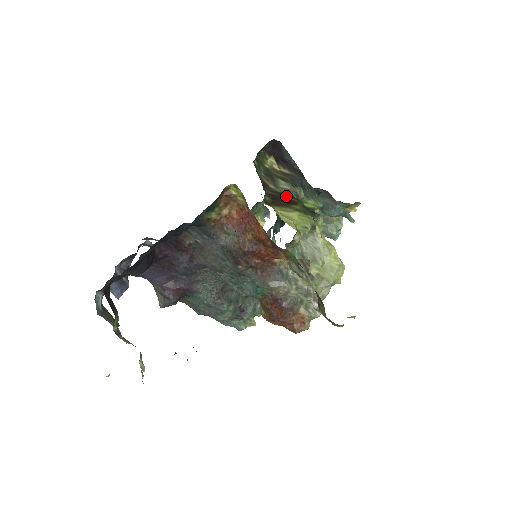
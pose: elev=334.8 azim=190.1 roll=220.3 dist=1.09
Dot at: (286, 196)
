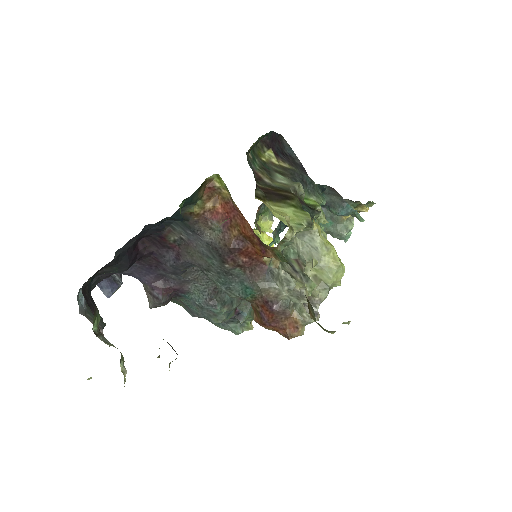
Dot at: (281, 191)
